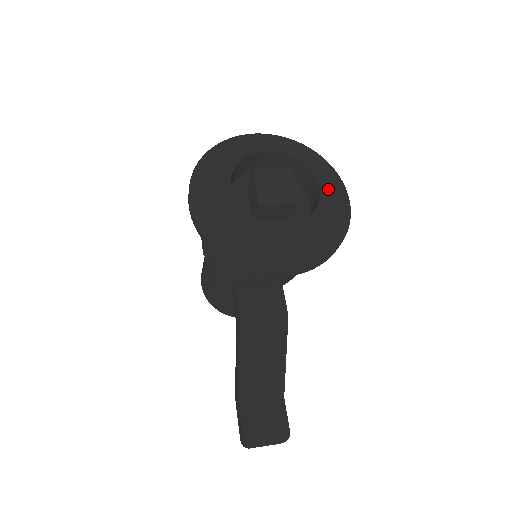
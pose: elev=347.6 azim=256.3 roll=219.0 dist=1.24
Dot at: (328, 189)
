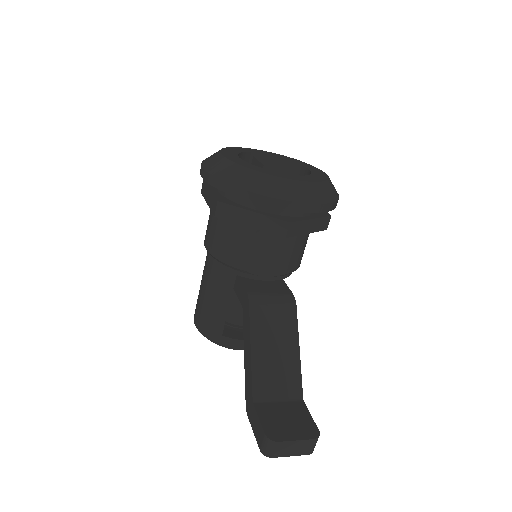
Dot at: (316, 171)
